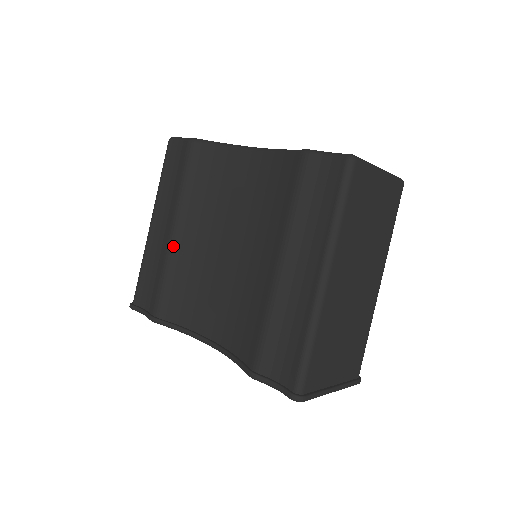
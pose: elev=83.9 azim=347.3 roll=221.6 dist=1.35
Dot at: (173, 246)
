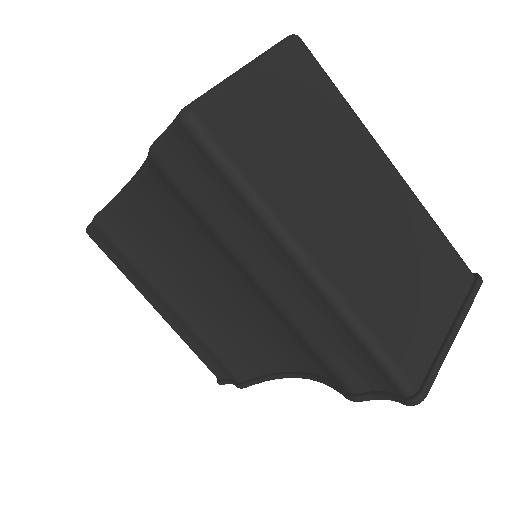
Dot at: (185, 319)
